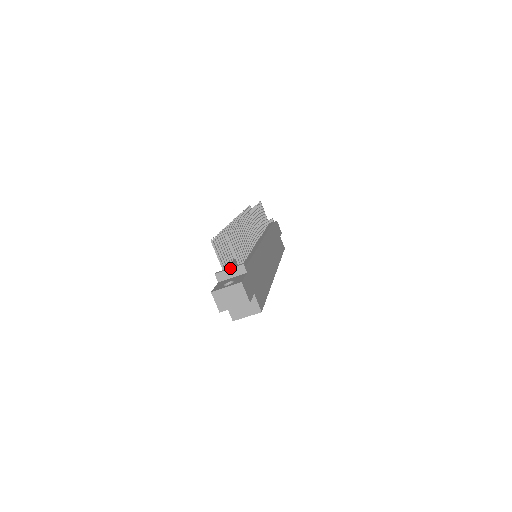
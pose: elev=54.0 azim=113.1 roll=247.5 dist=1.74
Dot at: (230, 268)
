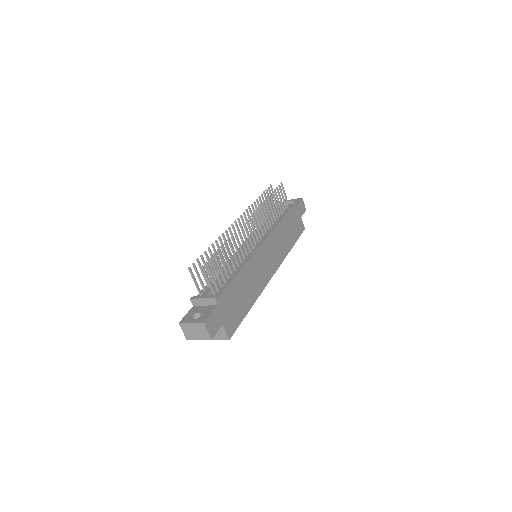
Dot at: (203, 298)
